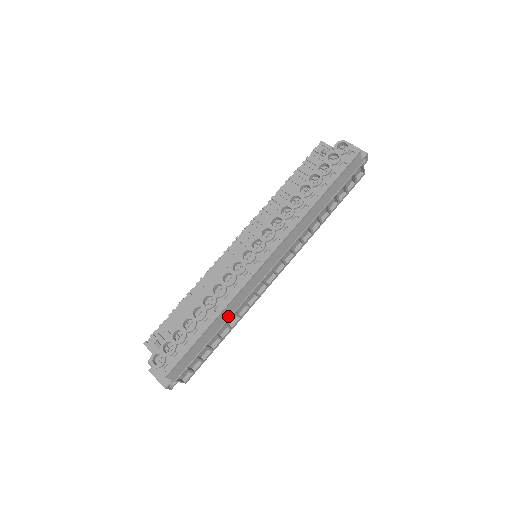
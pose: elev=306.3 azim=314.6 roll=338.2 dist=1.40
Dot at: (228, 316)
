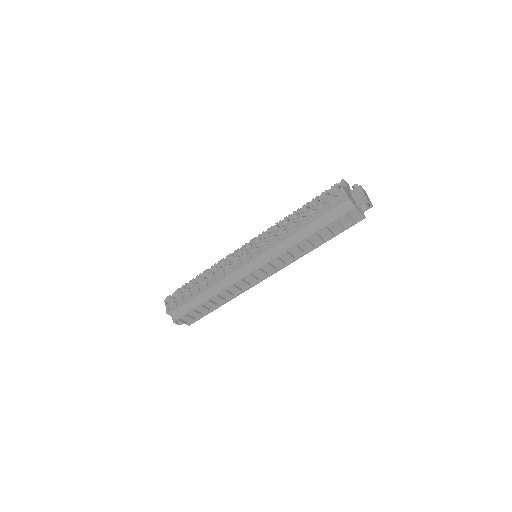
Dot at: (218, 291)
